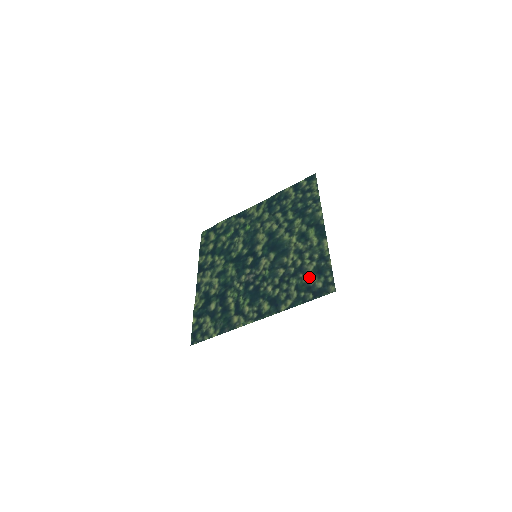
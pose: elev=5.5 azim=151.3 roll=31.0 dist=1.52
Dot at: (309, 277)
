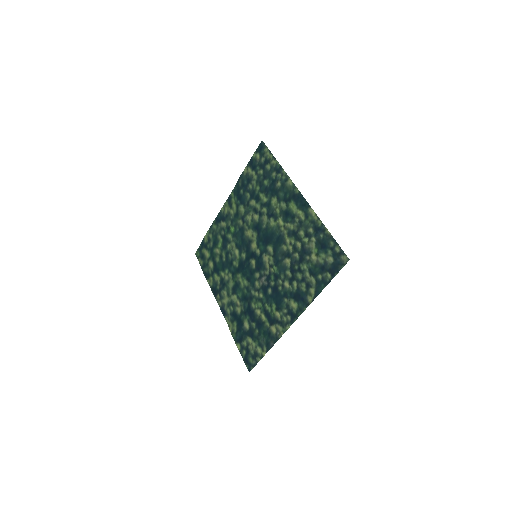
Dot at: (316, 256)
